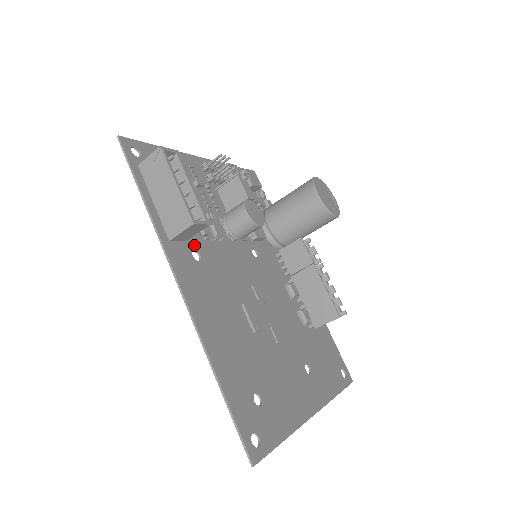
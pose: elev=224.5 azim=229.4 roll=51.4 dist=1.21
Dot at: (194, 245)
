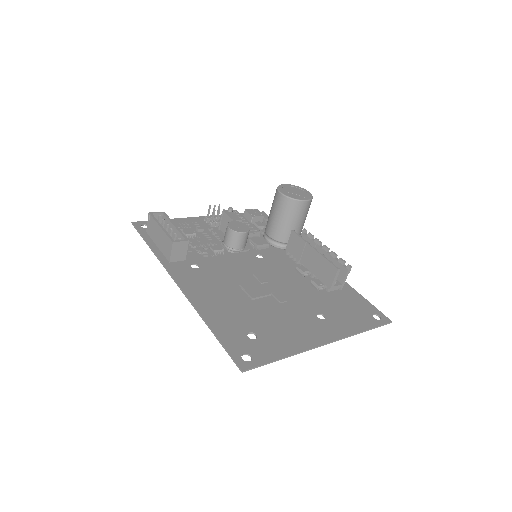
Dot at: (193, 261)
